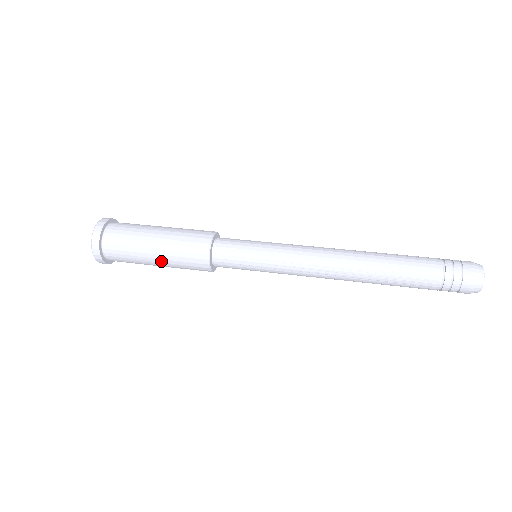
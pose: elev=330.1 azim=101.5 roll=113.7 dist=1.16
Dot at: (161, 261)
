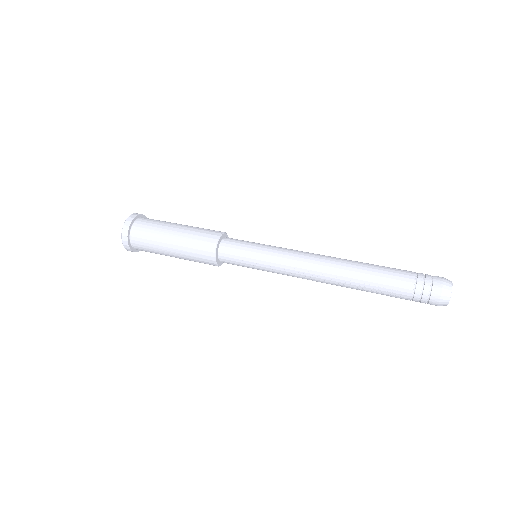
Dot at: occluded
